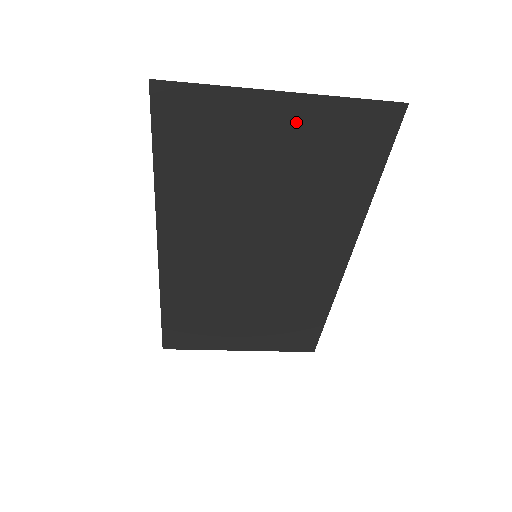
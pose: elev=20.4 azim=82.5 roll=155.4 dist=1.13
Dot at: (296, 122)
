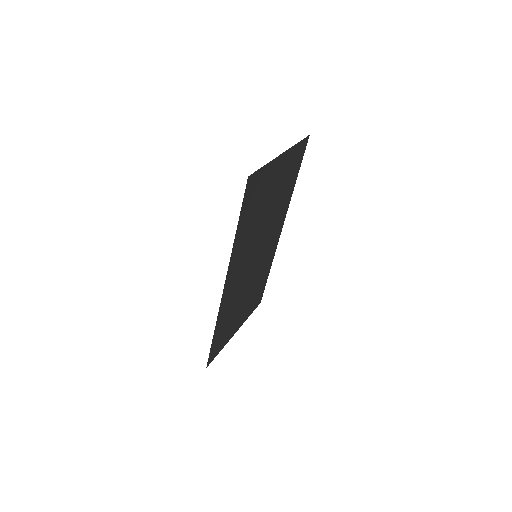
Dot at: (283, 166)
